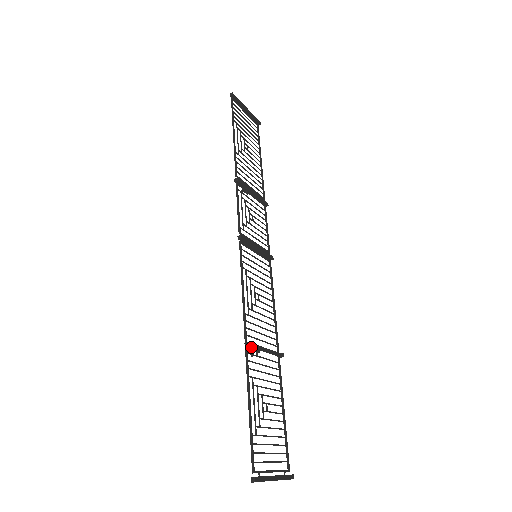
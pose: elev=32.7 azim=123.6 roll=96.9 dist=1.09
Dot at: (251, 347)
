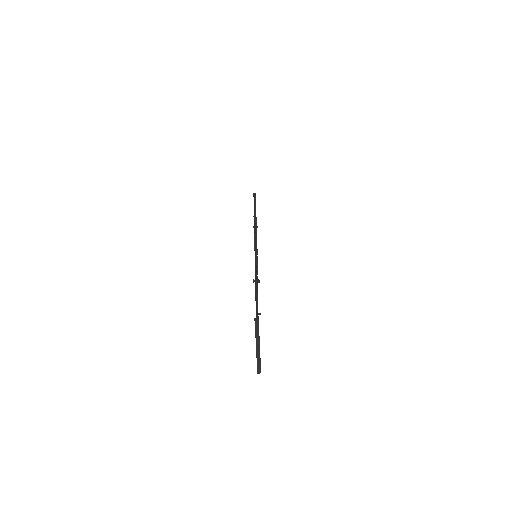
Dot at: occluded
